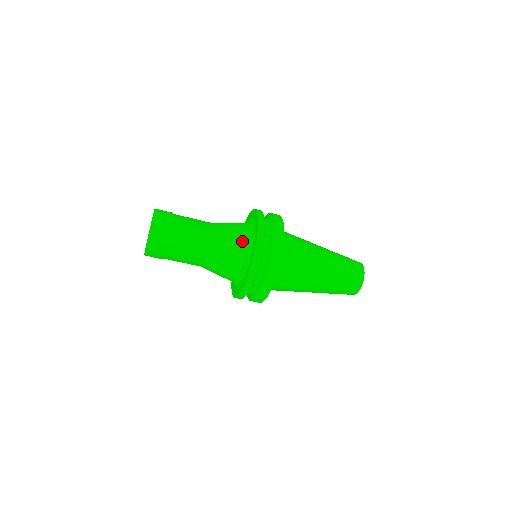
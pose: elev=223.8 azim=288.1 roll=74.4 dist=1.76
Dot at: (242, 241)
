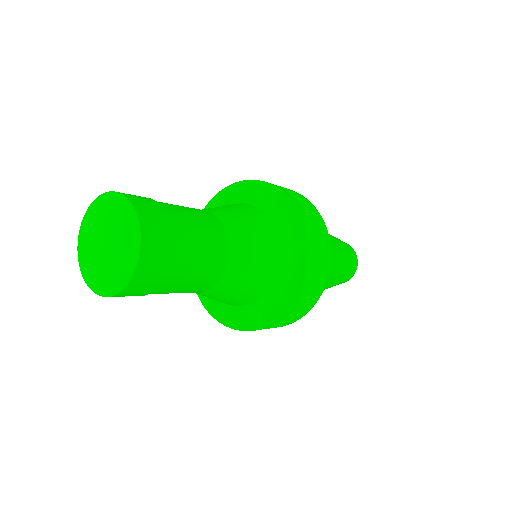
Dot at: (238, 304)
